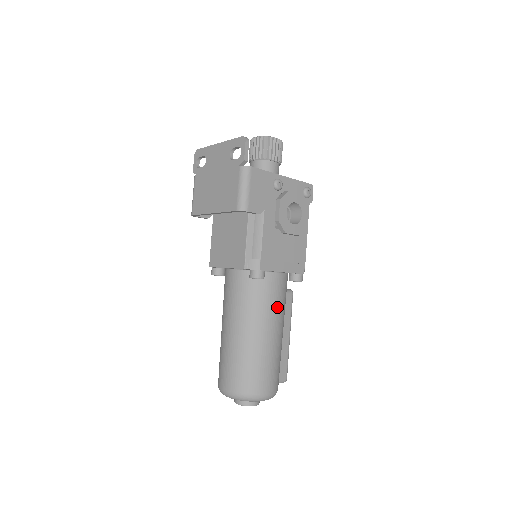
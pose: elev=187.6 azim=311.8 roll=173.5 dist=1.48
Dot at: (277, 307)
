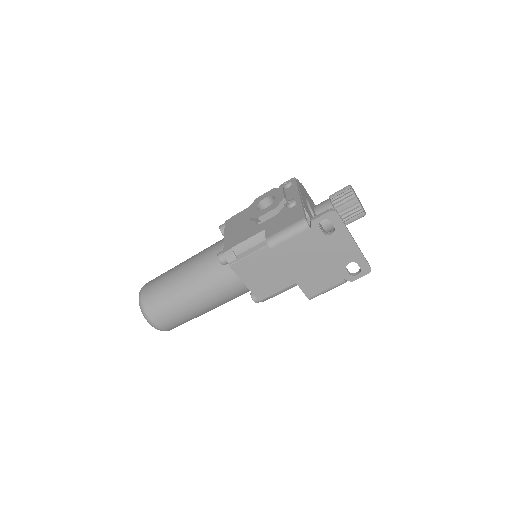
Dot at: occluded
